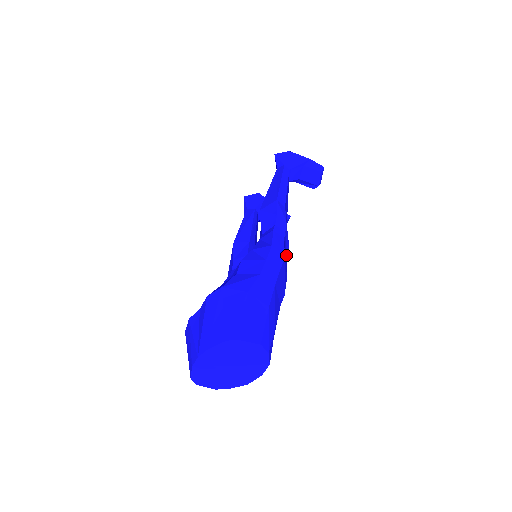
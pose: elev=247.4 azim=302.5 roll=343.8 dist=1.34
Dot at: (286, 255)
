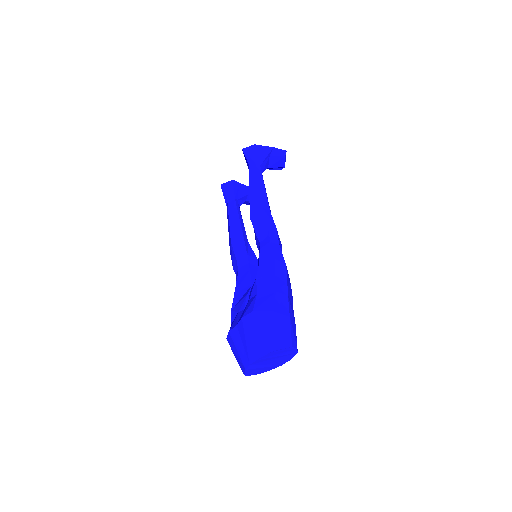
Dot at: occluded
